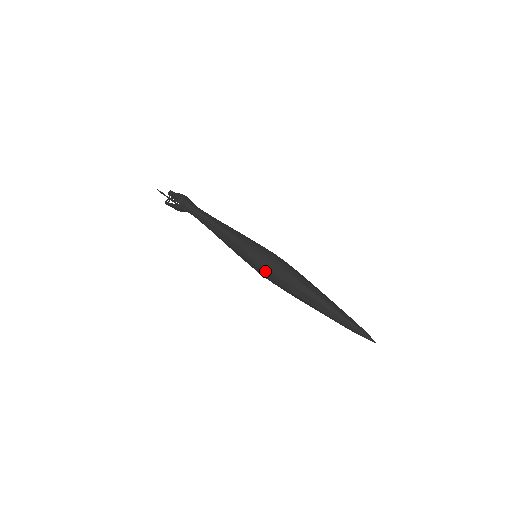
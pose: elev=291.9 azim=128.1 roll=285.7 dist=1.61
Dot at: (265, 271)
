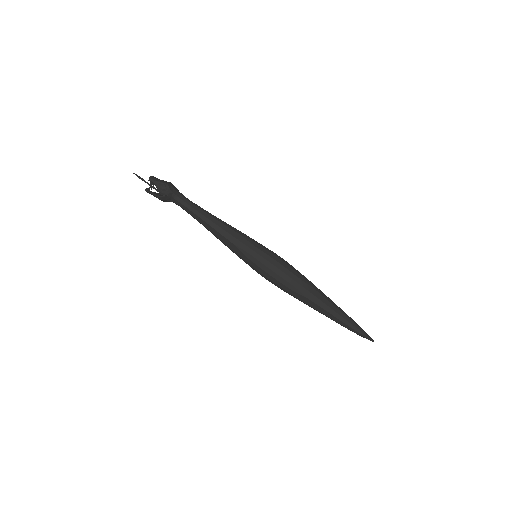
Dot at: (268, 276)
